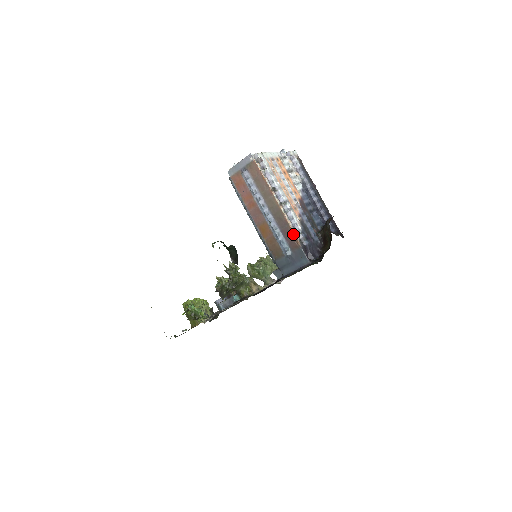
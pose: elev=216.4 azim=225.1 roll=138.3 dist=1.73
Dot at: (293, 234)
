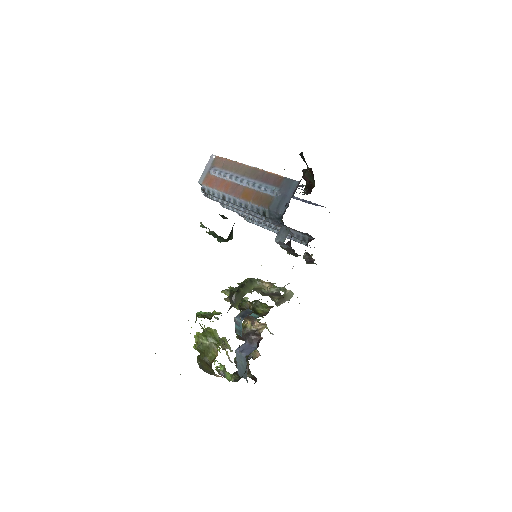
Dot at: (273, 174)
